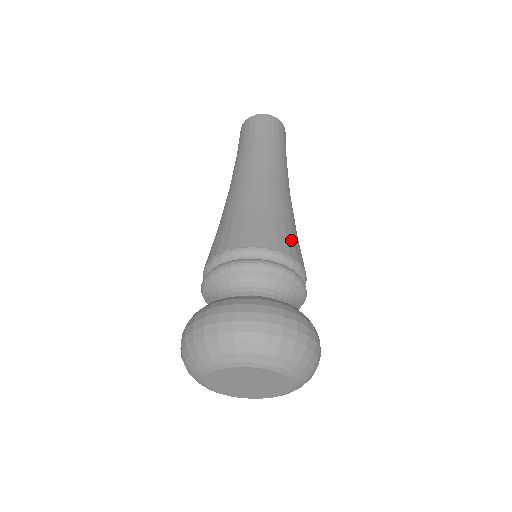
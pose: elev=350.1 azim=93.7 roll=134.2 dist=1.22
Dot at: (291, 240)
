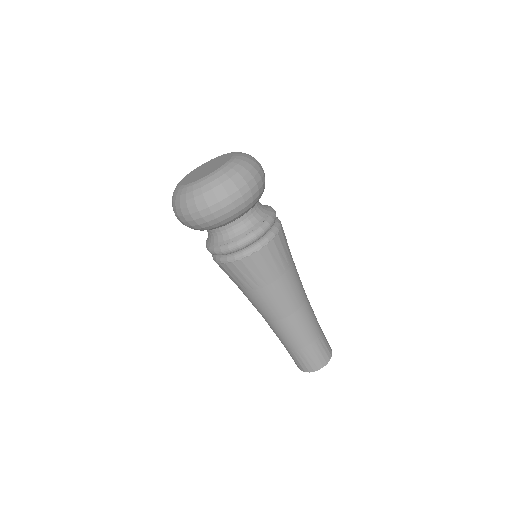
Dot at: occluded
